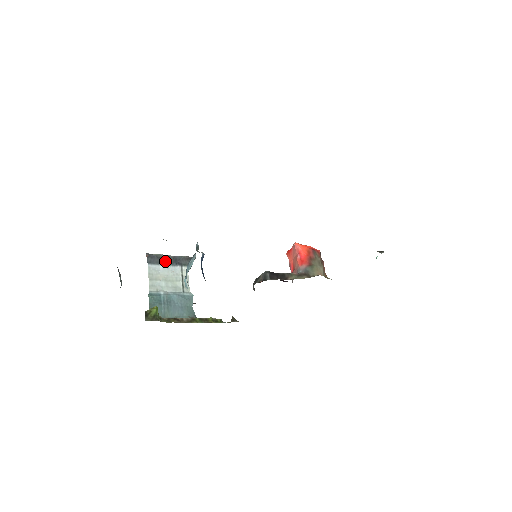
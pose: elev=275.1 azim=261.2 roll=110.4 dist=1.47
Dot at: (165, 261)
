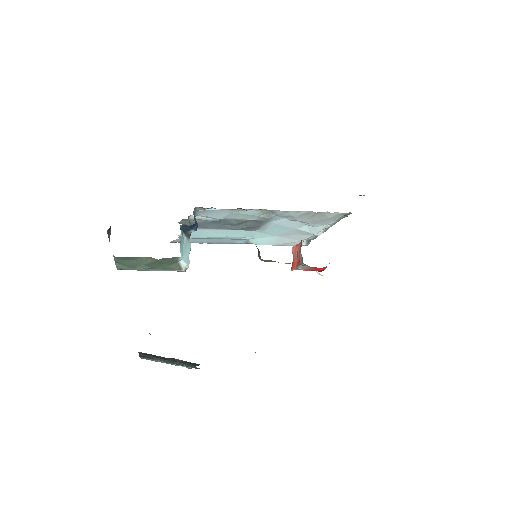
Dot at: occluded
